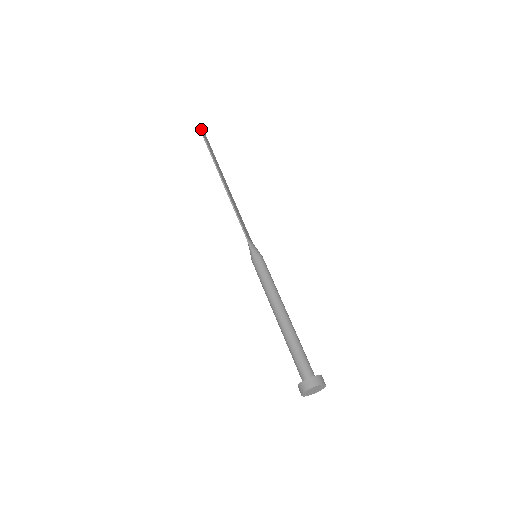
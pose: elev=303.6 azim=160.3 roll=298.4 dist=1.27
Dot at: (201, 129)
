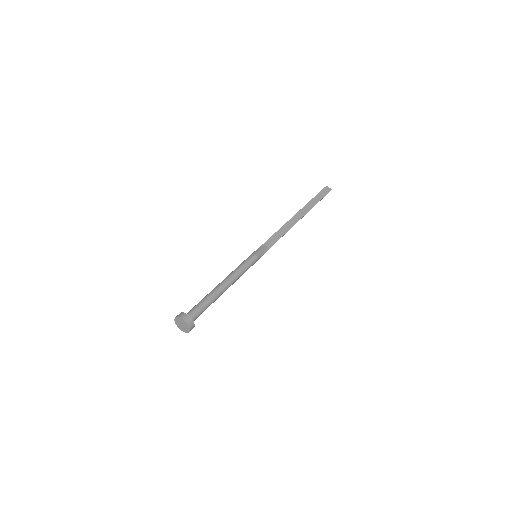
Dot at: (325, 188)
